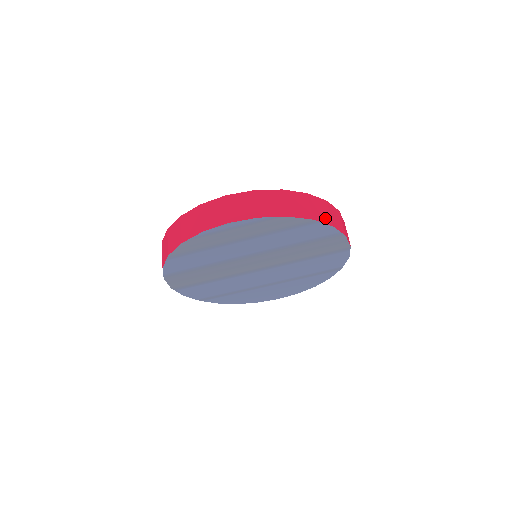
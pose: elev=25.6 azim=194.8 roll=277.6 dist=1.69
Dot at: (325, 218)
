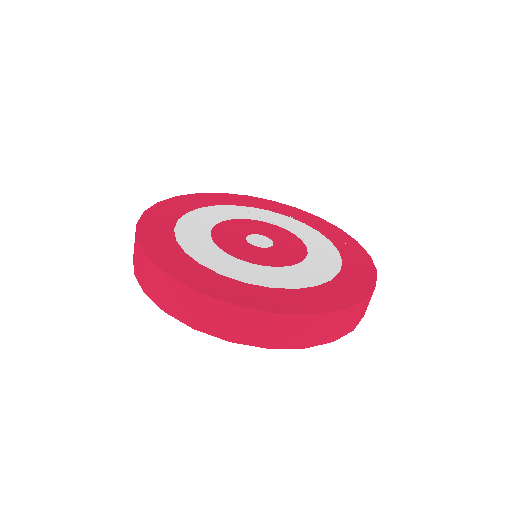
Dot at: (295, 341)
